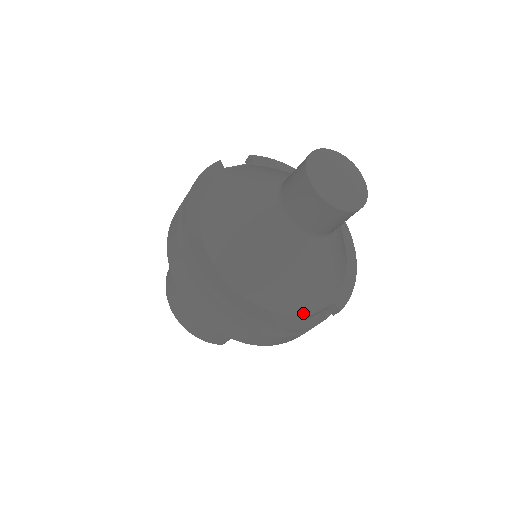
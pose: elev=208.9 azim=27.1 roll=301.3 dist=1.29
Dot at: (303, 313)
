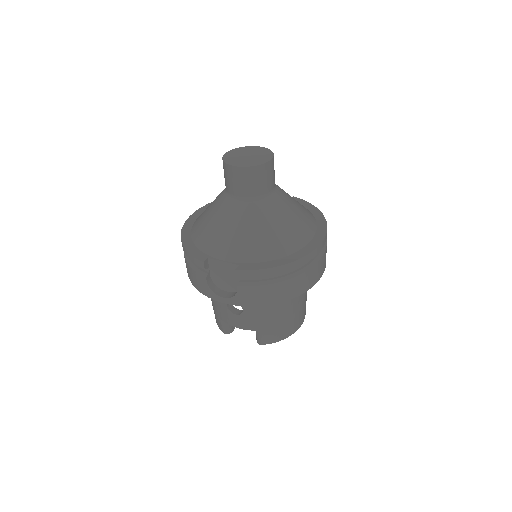
Dot at: (210, 255)
